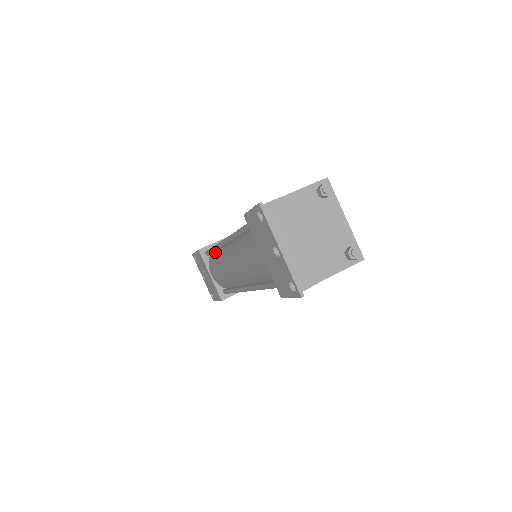
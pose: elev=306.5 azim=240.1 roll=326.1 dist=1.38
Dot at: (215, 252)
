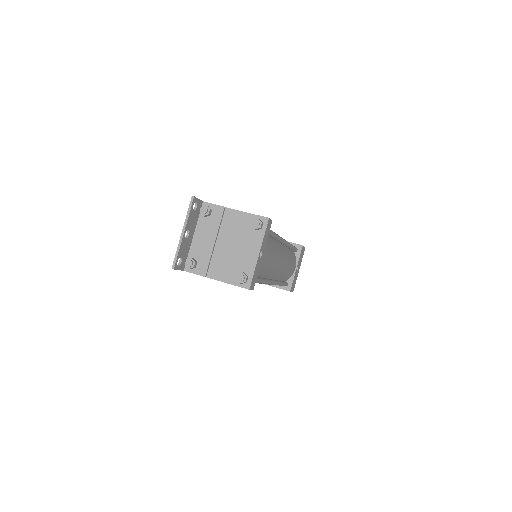
Dot at: occluded
